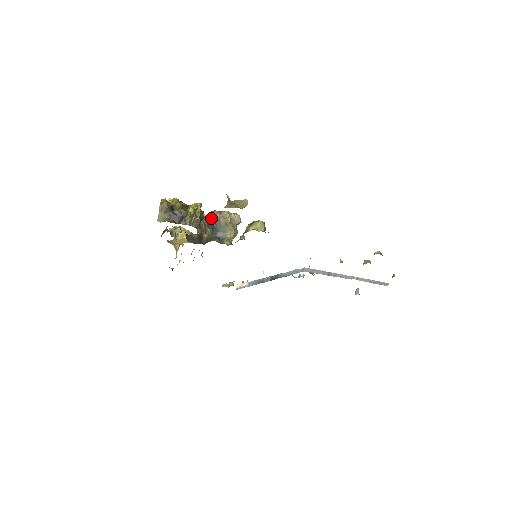
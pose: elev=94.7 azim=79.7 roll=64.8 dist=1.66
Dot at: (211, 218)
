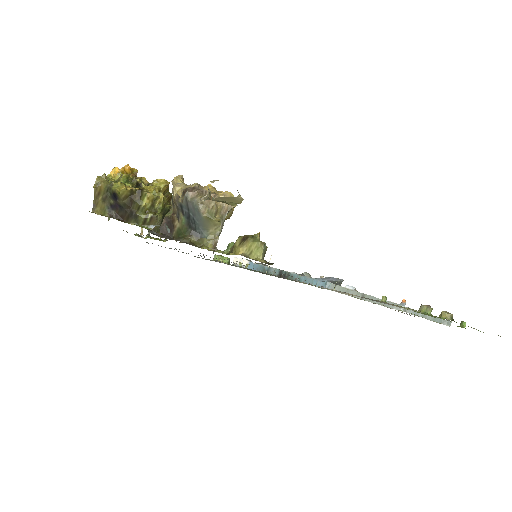
Dot at: (186, 202)
